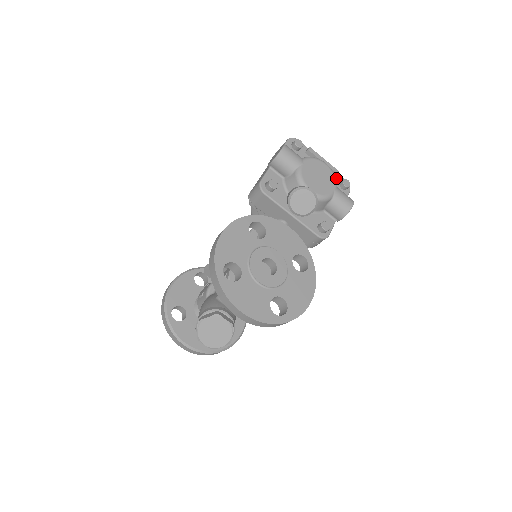
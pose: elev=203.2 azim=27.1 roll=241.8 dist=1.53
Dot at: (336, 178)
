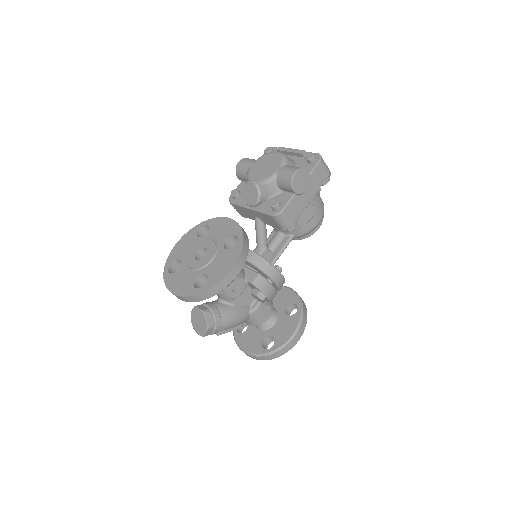
Dot at: occluded
